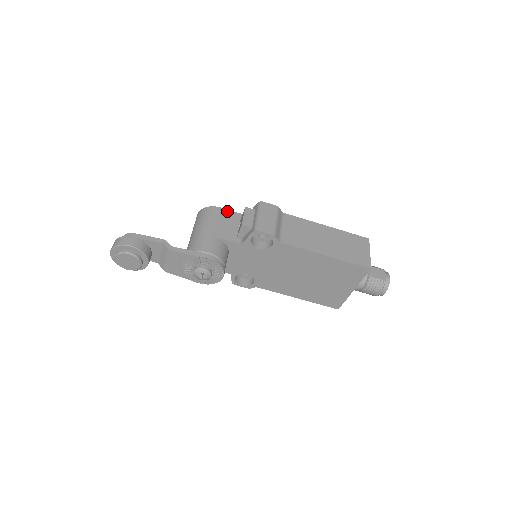
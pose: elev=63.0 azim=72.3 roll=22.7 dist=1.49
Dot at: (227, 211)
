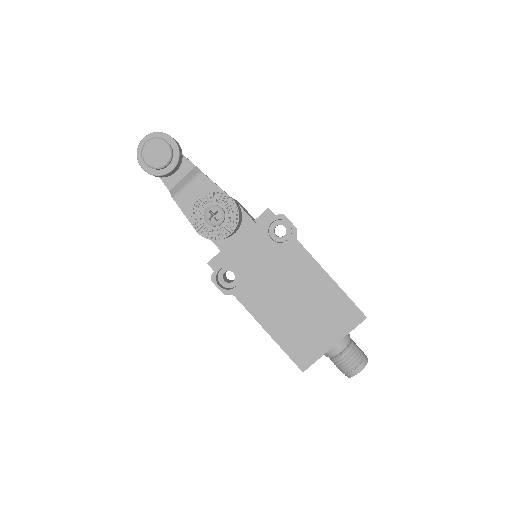
Dot at: occluded
